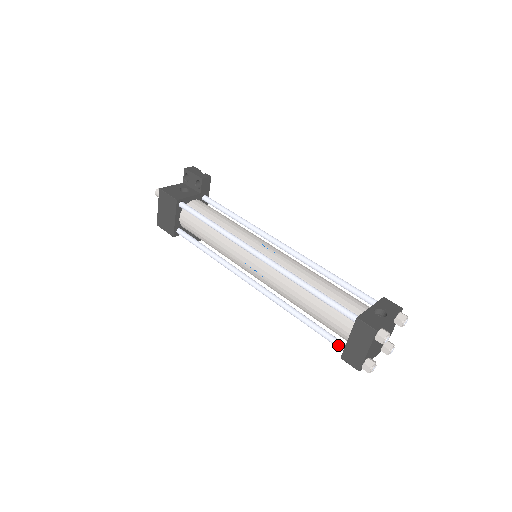
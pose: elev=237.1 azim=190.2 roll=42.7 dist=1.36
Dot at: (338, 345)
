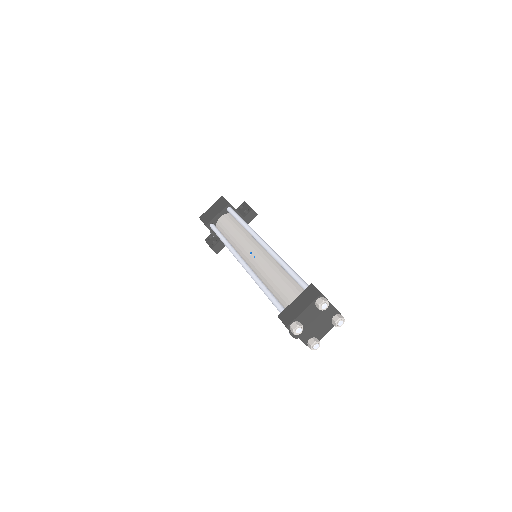
Dot at: (282, 308)
